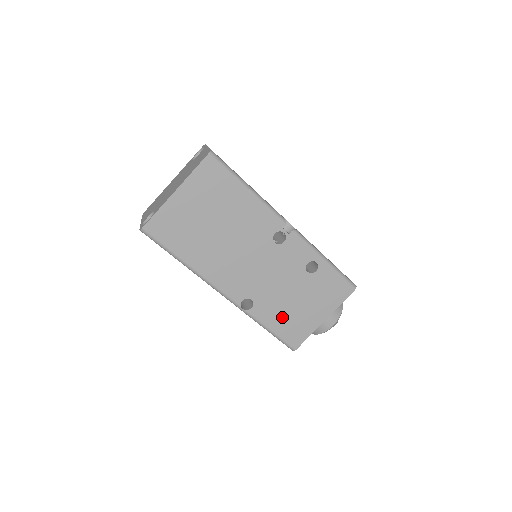
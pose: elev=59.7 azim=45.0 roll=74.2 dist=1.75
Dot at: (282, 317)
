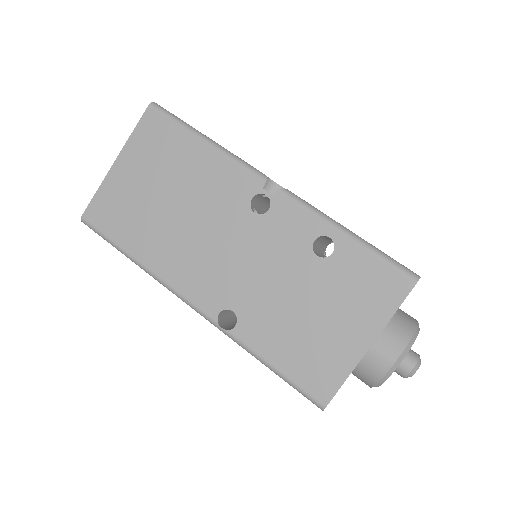
Dot at: (288, 341)
